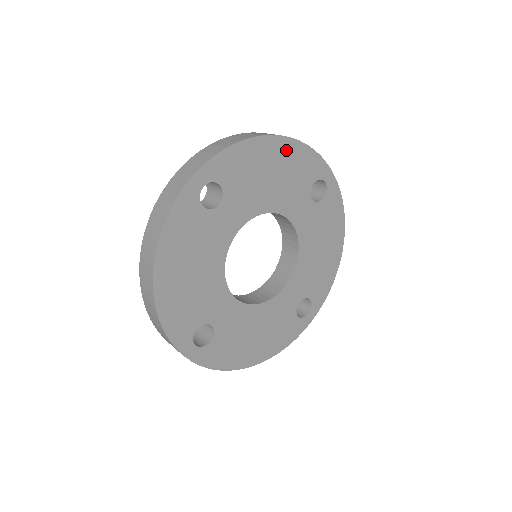
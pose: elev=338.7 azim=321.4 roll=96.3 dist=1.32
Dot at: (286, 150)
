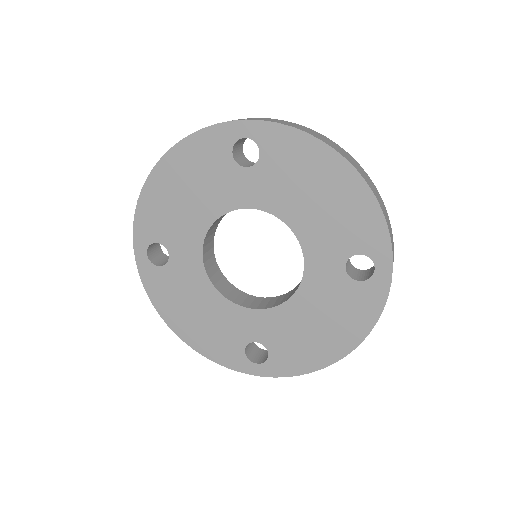
Dot at: (352, 189)
